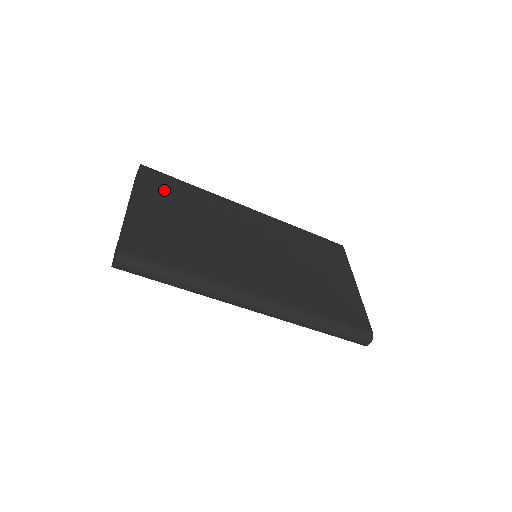
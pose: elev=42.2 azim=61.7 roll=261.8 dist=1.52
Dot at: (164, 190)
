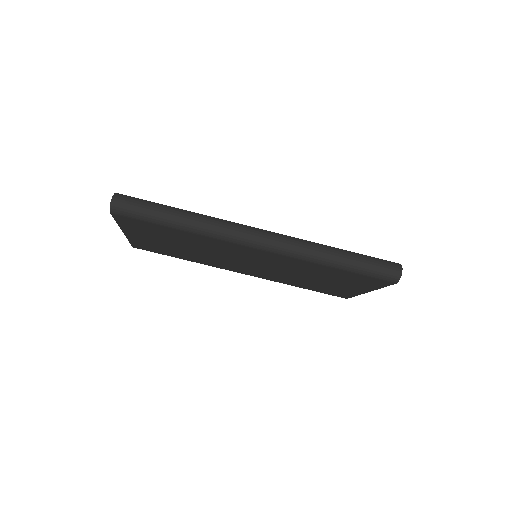
Dot at: occluded
